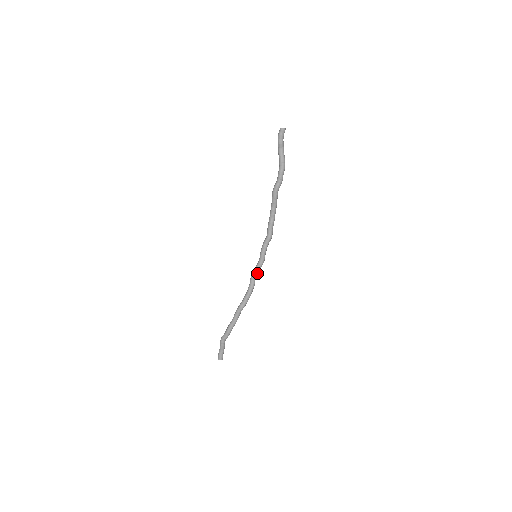
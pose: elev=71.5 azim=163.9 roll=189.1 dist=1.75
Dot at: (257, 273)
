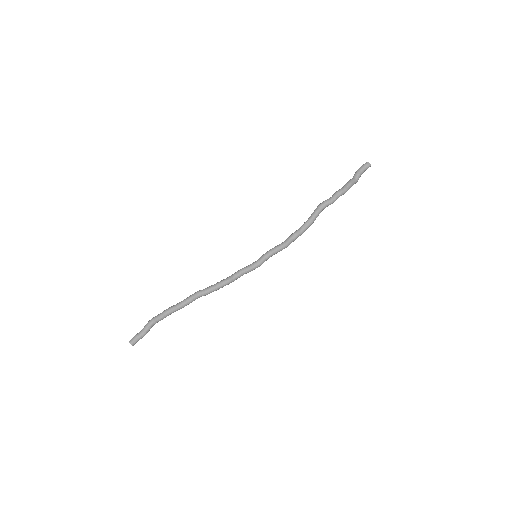
Dot at: (242, 272)
